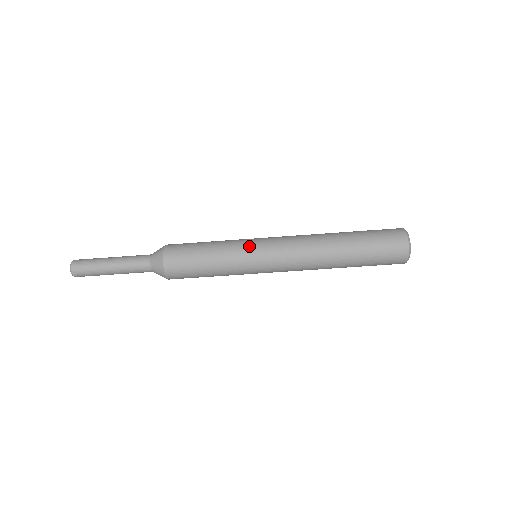
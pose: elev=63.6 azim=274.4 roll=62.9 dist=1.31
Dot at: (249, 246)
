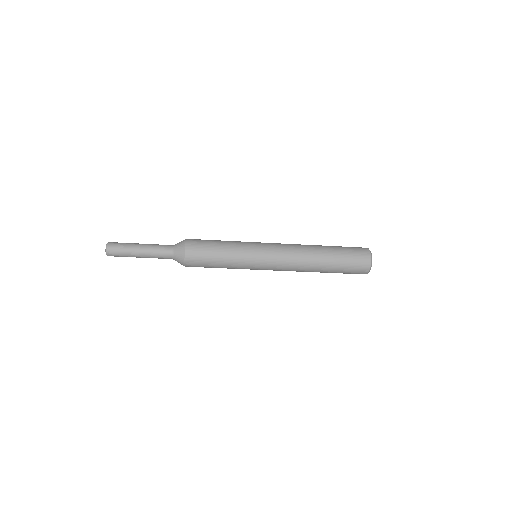
Dot at: (253, 259)
